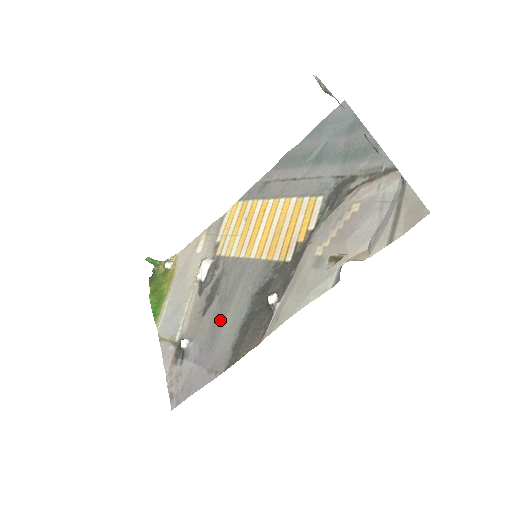
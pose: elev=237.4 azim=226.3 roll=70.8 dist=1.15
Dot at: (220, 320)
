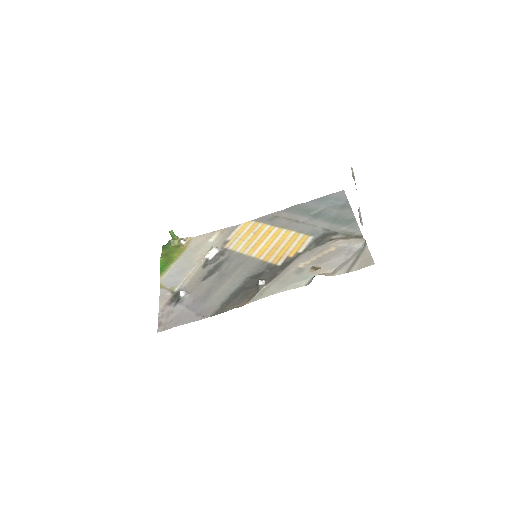
Dot at: (216, 286)
